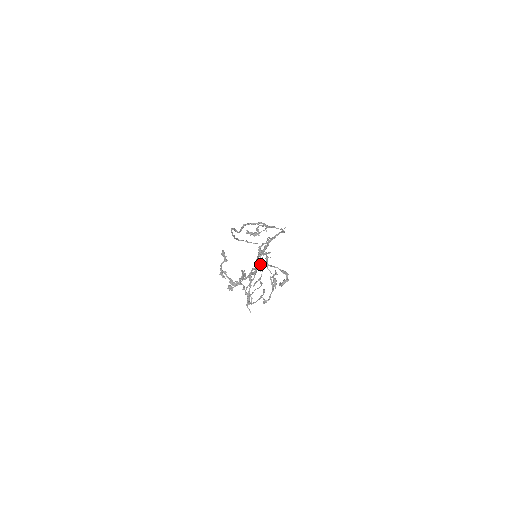
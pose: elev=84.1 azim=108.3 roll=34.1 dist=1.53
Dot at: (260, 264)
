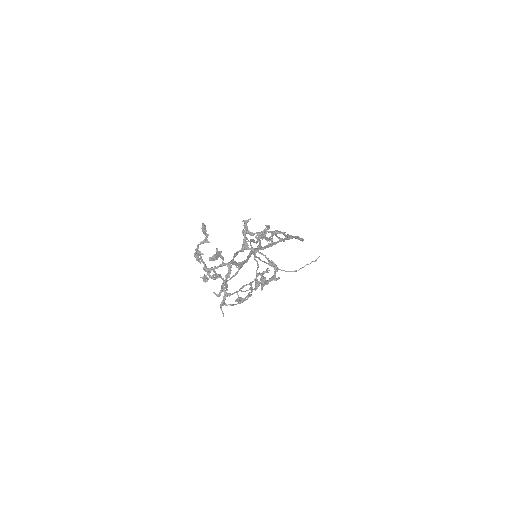
Dot at: (242, 245)
